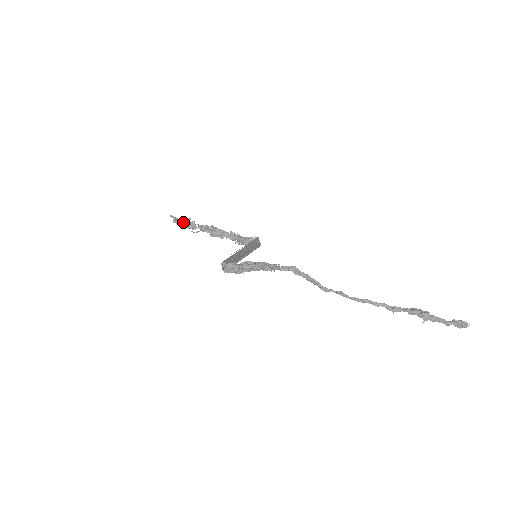
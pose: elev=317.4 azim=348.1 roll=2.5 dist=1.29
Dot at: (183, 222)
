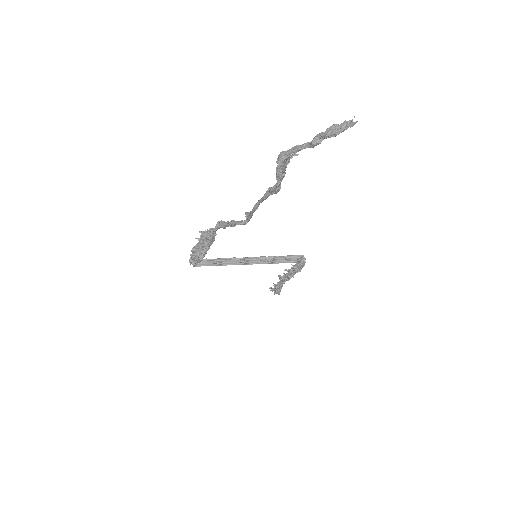
Dot at: occluded
